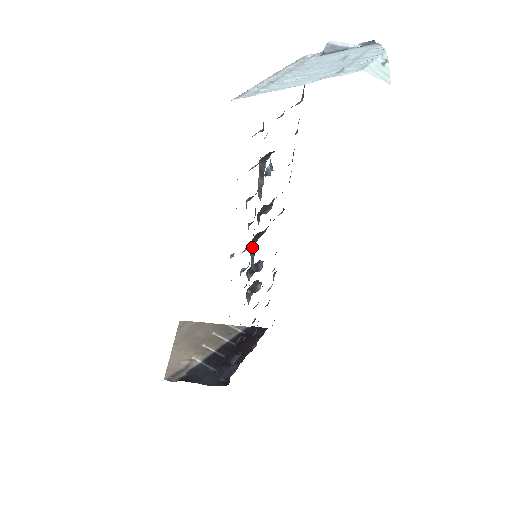
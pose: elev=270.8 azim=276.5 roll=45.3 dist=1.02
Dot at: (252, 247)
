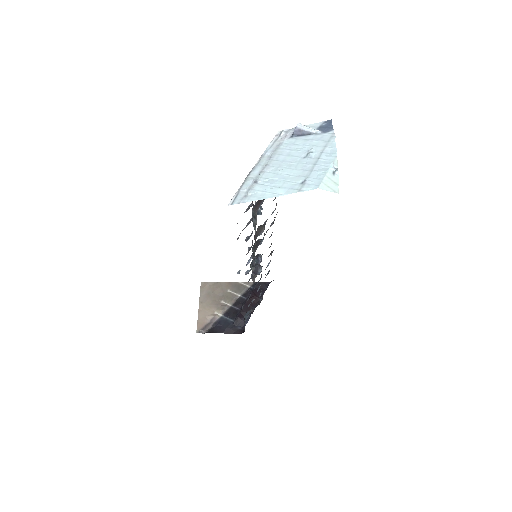
Dot at: occluded
